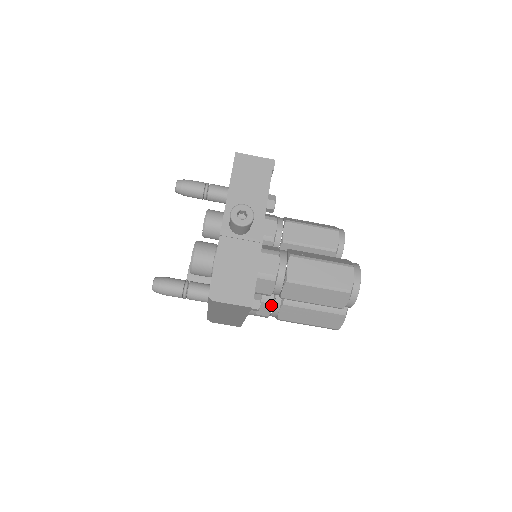
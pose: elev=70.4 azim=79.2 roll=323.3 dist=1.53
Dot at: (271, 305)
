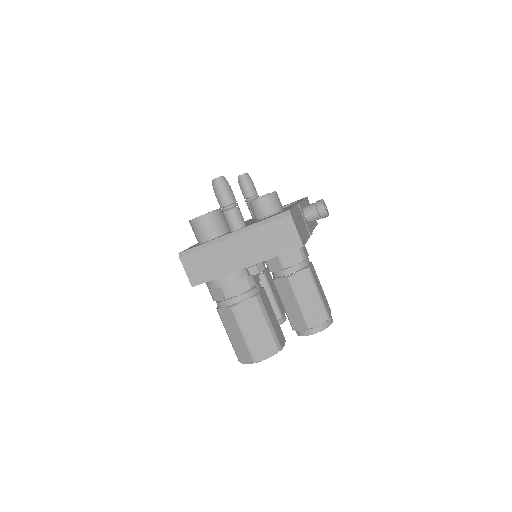
Dot at: (248, 288)
